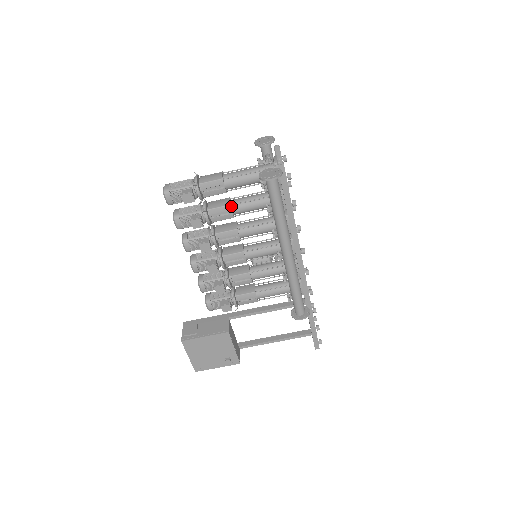
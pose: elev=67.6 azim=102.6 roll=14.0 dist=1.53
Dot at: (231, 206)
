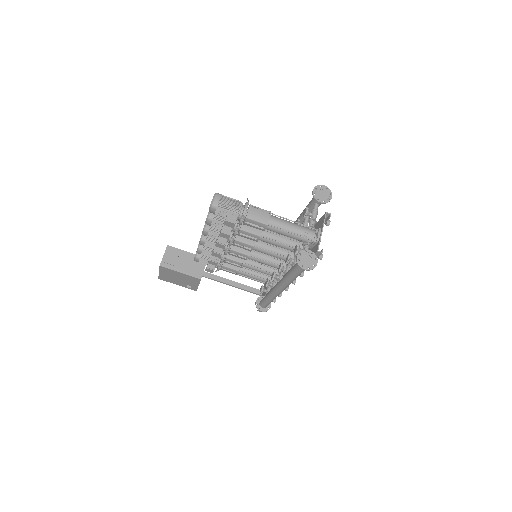
Dot at: (261, 236)
